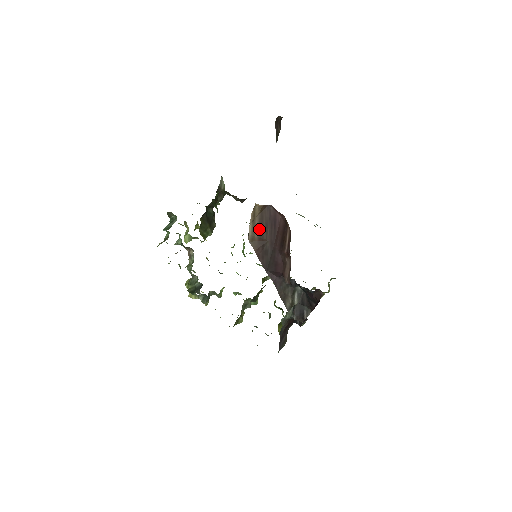
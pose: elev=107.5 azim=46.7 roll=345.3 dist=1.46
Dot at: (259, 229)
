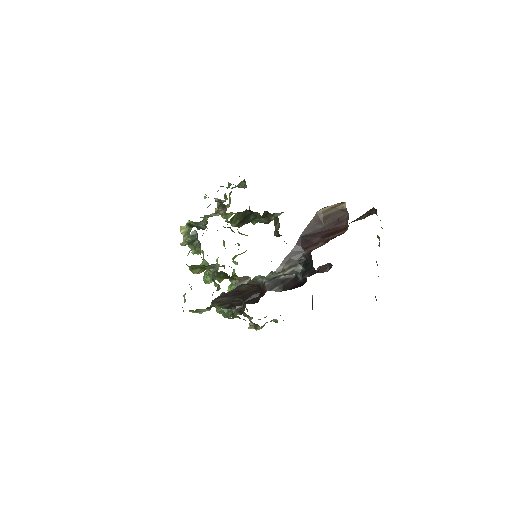
Dot at: (329, 215)
